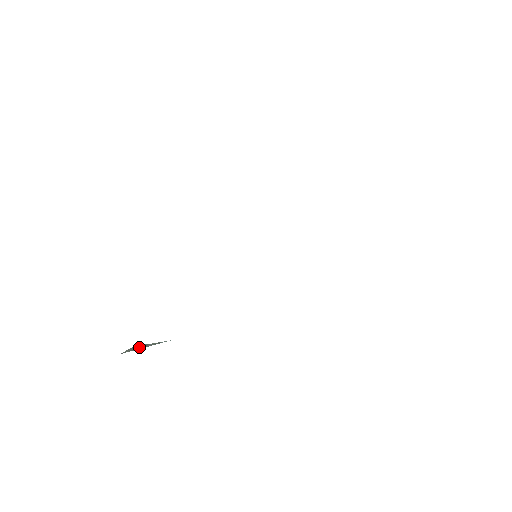
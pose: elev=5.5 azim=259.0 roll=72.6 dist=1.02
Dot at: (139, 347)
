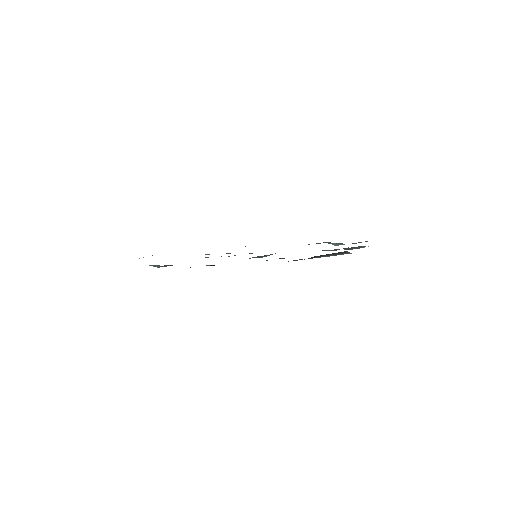
Dot at: occluded
